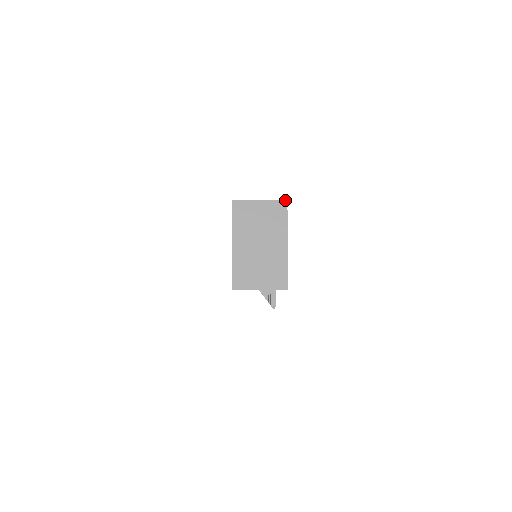
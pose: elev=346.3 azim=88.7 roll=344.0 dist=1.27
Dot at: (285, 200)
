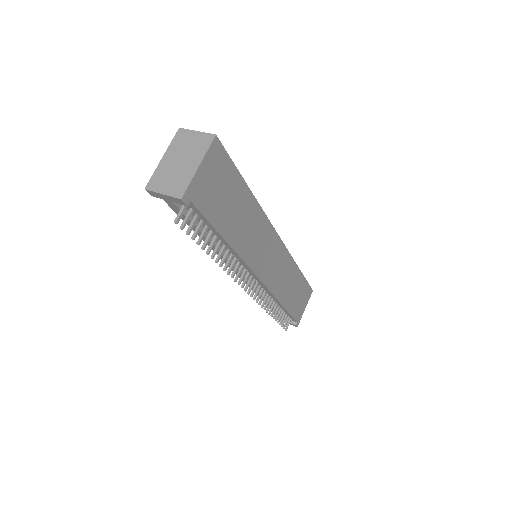
Dot at: (214, 134)
